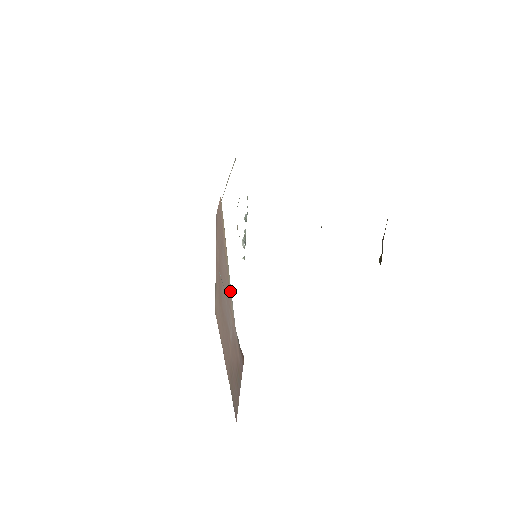
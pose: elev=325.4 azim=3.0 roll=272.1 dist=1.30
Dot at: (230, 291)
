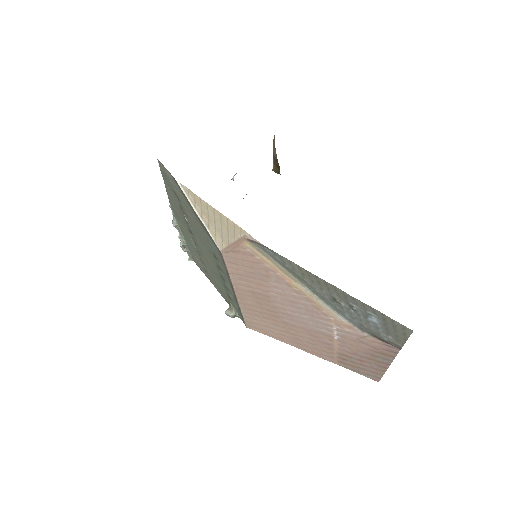
Dot at: (326, 308)
